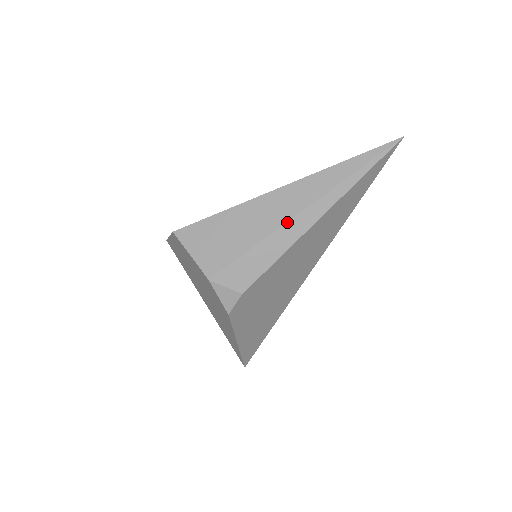
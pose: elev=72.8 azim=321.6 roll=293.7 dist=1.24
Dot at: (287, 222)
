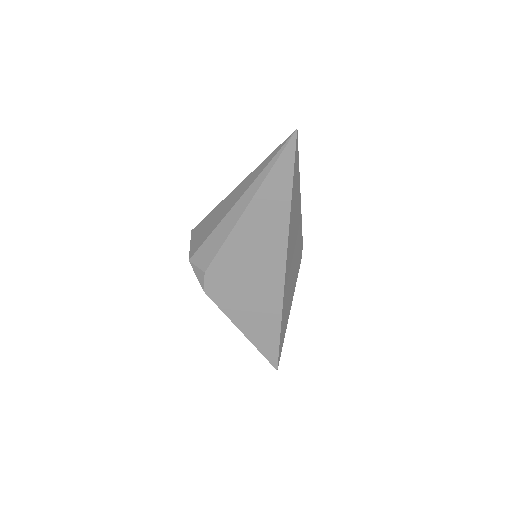
Dot at: (227, 213)
